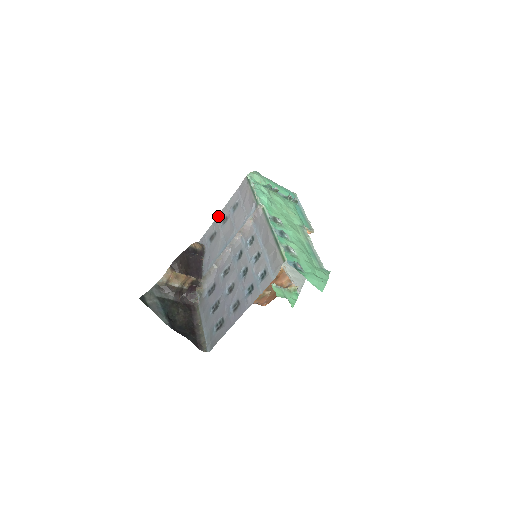
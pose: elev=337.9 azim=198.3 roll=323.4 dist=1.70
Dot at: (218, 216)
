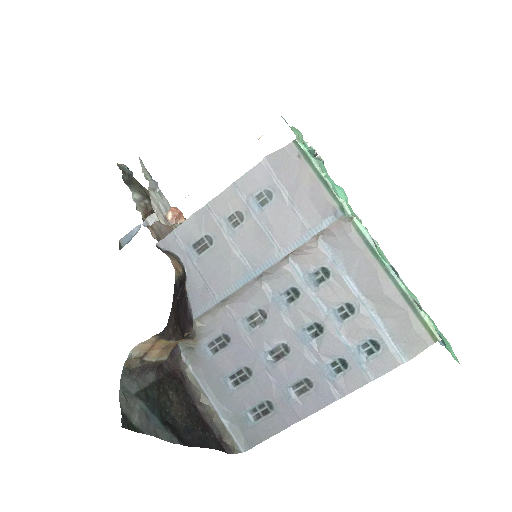
Dot at: (210, 204)
